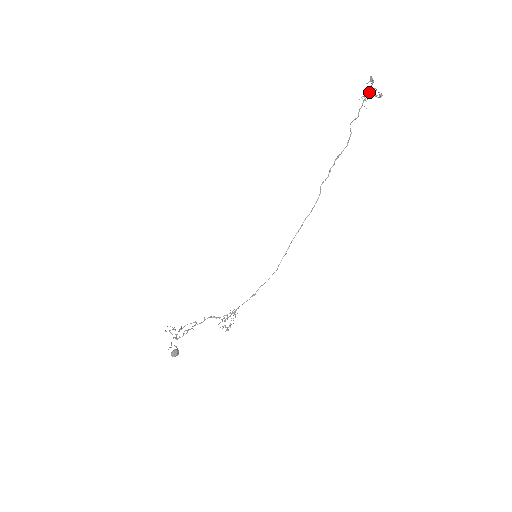
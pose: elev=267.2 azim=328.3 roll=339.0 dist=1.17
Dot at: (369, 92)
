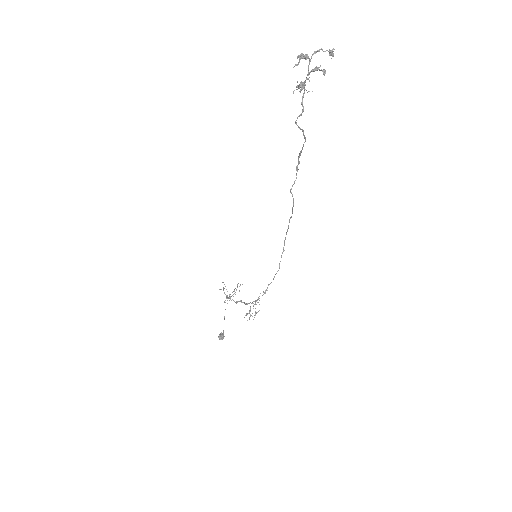
Dot at: (301, 85)
